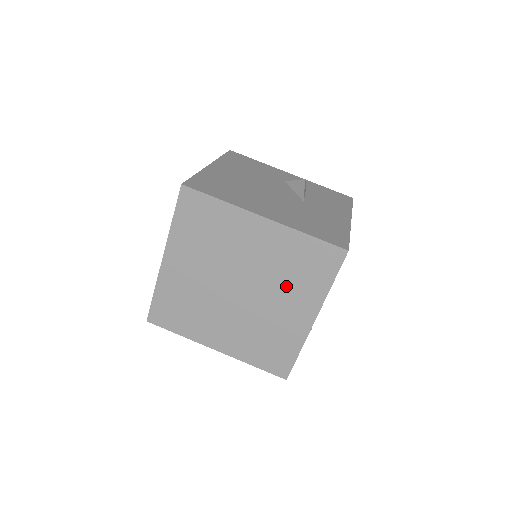
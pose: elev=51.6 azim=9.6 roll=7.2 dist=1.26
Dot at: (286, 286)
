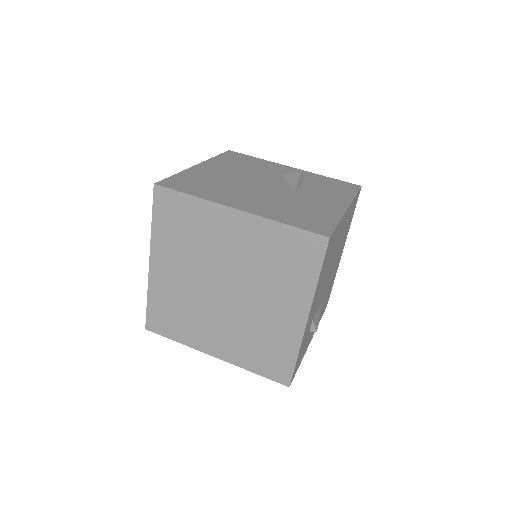
Dot at: (271, 283)
